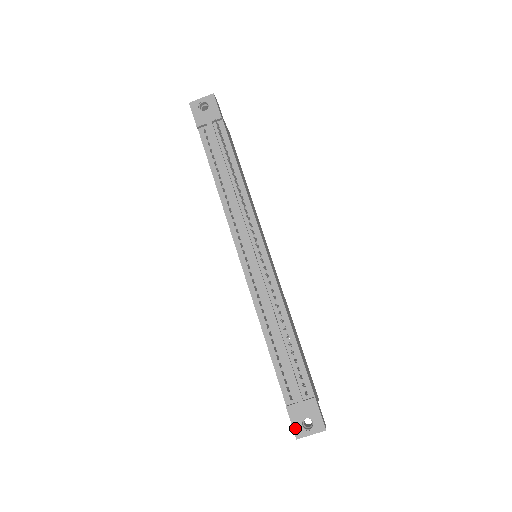
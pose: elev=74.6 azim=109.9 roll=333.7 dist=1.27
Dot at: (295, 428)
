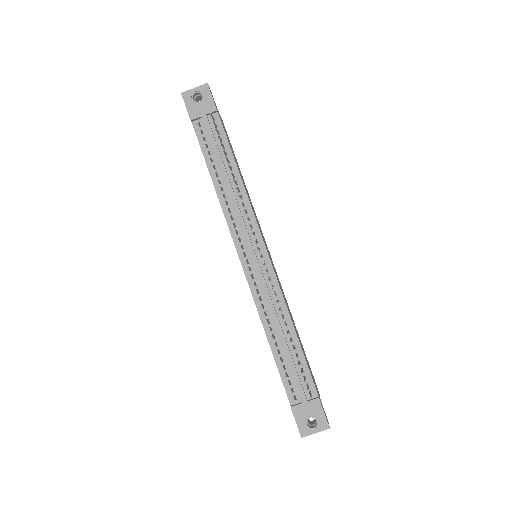
Dot at: (300, 427)
